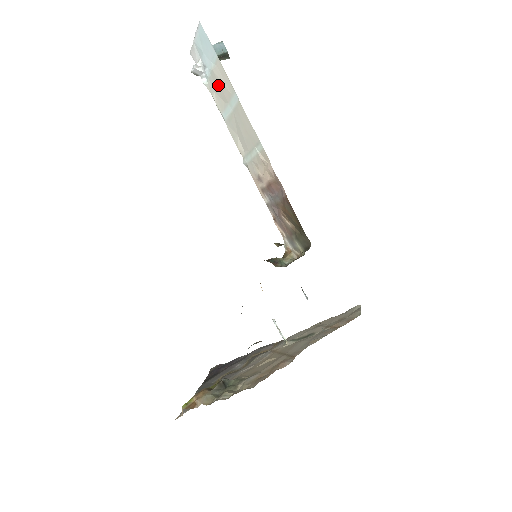
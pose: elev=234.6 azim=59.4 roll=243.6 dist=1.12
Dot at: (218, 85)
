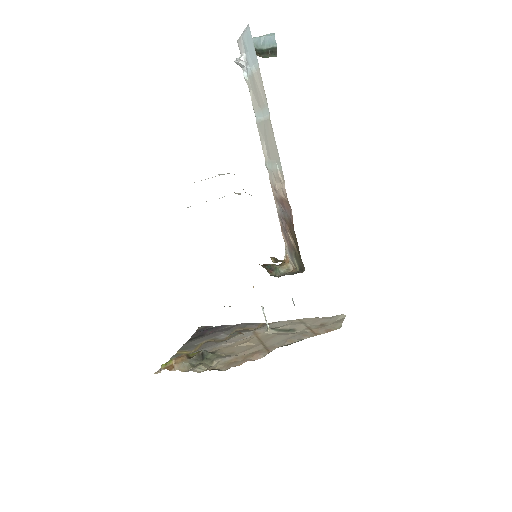
Dot at: (256, 88)
